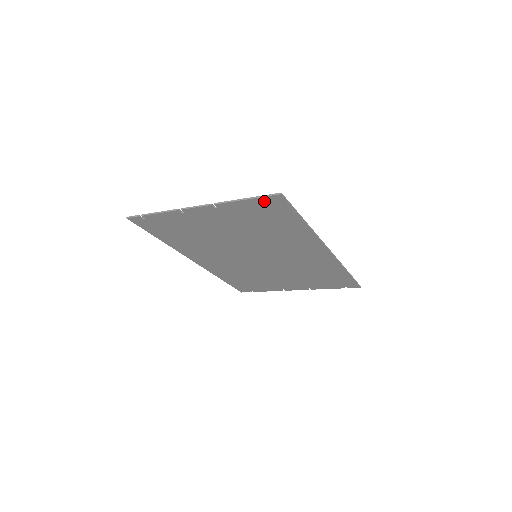
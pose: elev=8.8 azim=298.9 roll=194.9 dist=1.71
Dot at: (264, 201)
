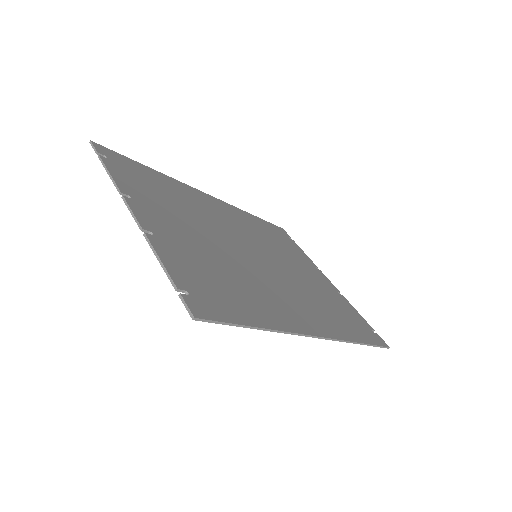
Dot at: (187, 293)
